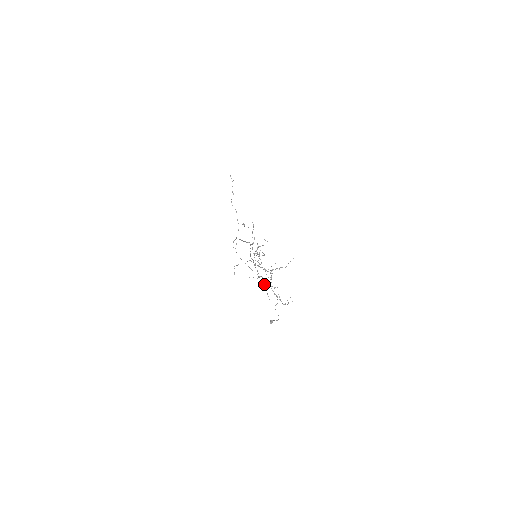
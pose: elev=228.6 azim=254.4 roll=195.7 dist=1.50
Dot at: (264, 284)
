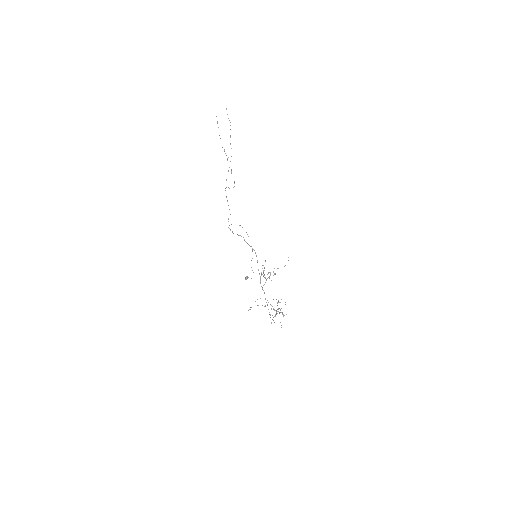
Dot at: occluded
